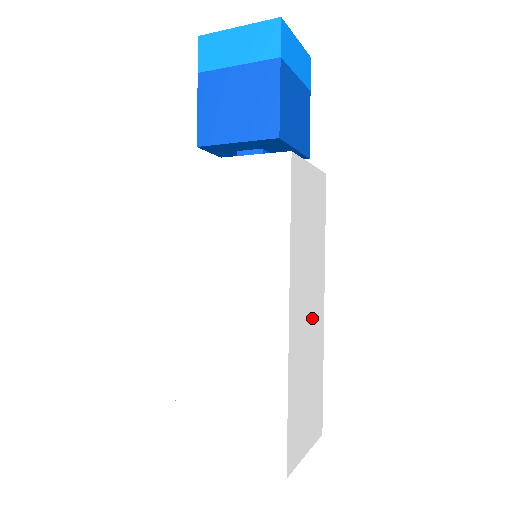
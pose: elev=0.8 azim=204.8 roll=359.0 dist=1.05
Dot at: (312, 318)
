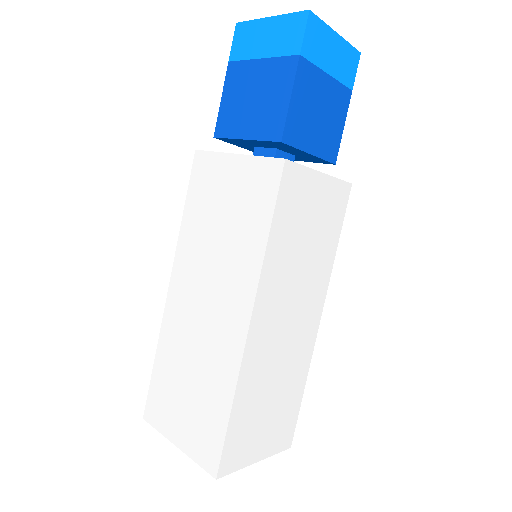
Dot at: (294, 332)
